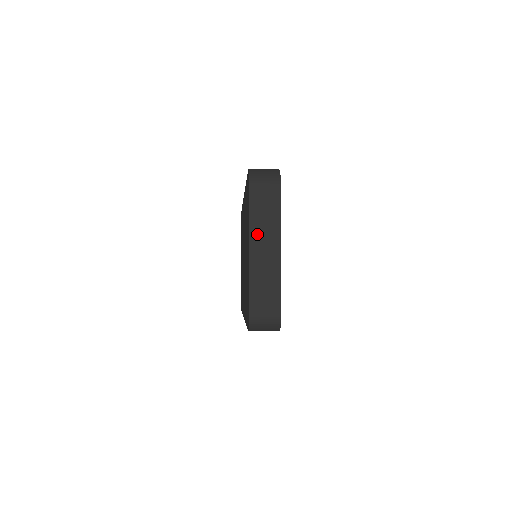
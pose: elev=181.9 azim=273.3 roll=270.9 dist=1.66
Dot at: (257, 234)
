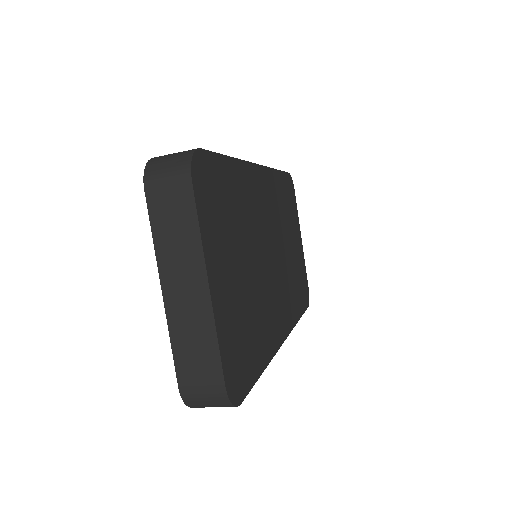
Dot at: (169, 267)
